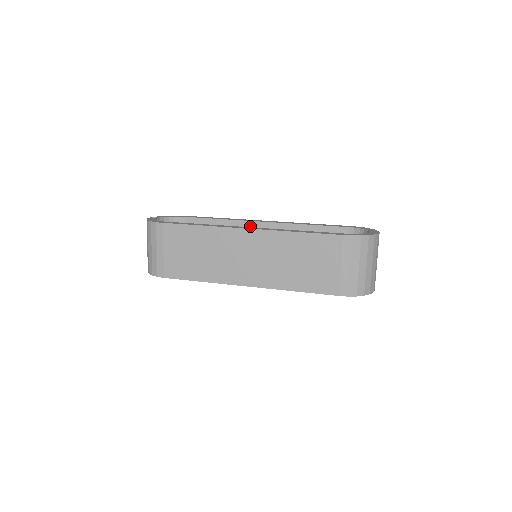
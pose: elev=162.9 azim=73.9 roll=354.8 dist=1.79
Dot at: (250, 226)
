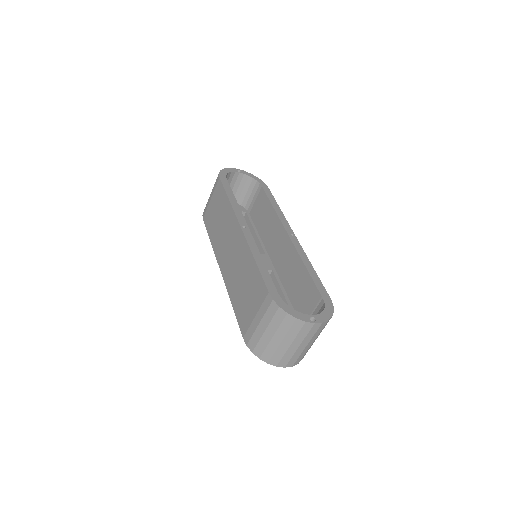
Dot at: (281, 230)
